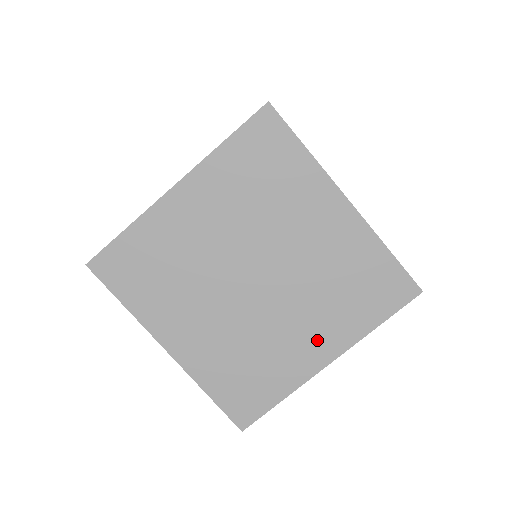
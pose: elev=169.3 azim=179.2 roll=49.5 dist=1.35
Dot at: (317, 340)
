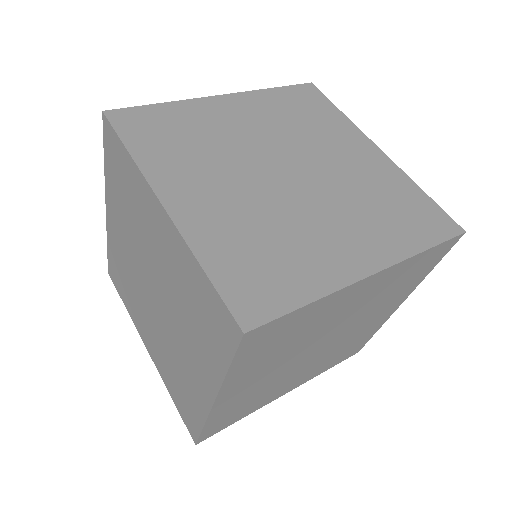
Dot at: (199, 371)
